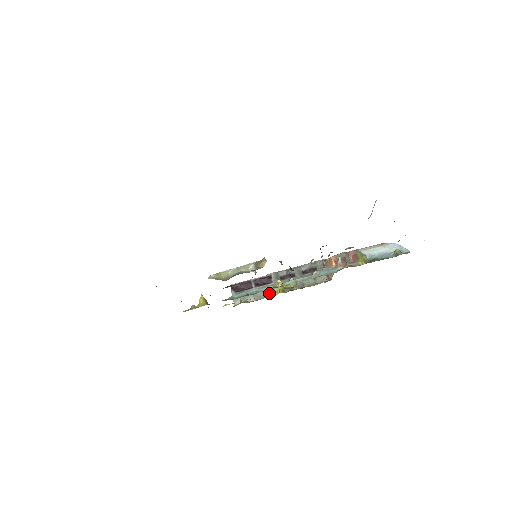
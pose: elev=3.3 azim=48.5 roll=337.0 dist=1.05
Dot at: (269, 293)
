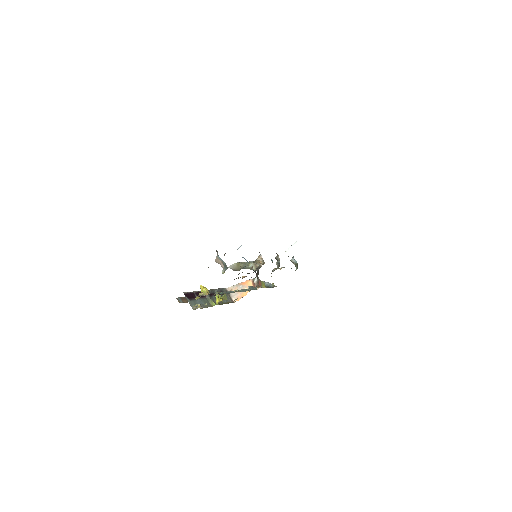
Dot at: (208, 304)
